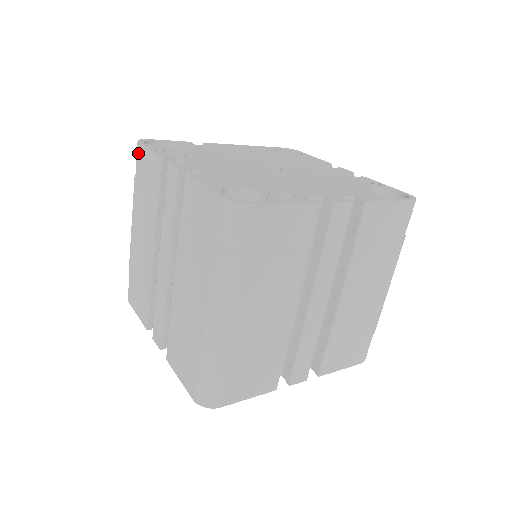
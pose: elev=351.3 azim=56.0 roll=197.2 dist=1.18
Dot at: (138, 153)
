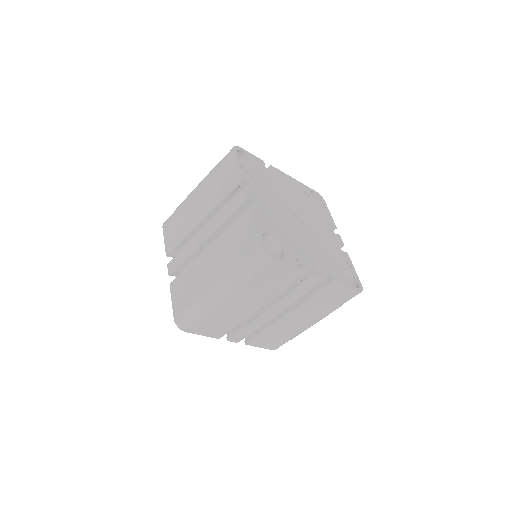
Dot at: (229, 156)
